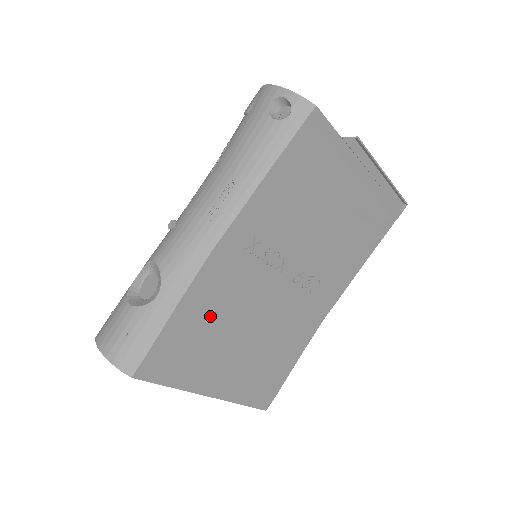
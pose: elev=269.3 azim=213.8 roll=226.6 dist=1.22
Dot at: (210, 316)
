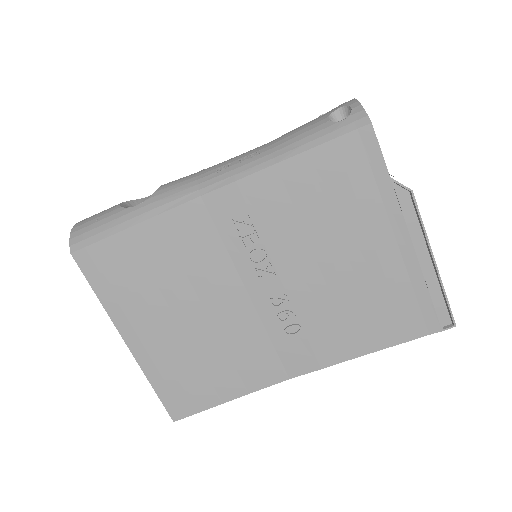
Dot at: (167, 260)
